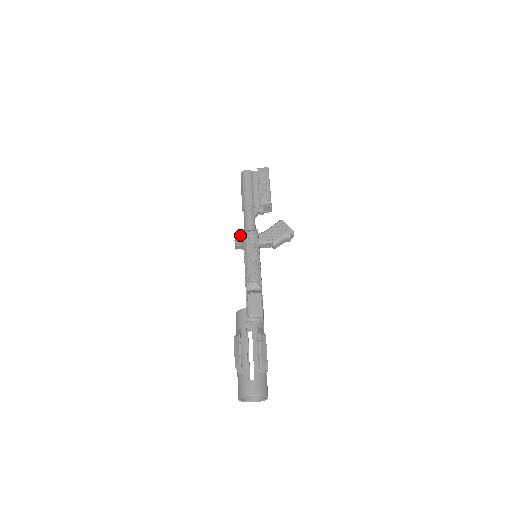
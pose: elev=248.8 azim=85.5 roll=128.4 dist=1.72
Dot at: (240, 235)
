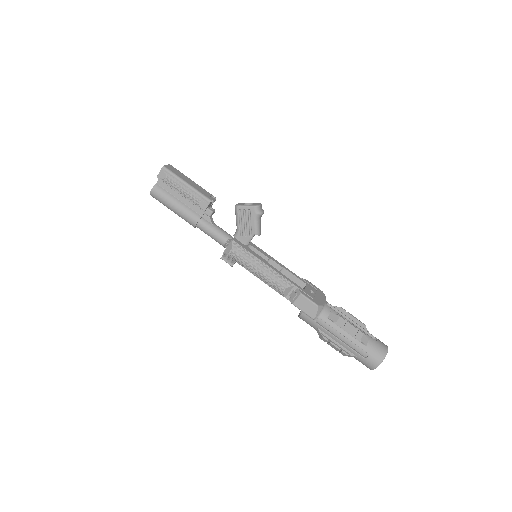
Dot at: (224, 254)
